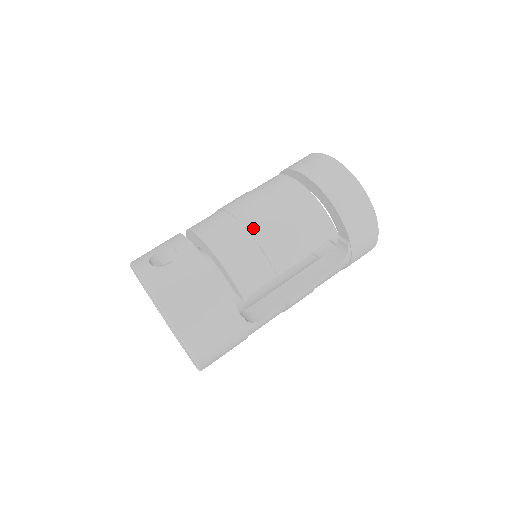
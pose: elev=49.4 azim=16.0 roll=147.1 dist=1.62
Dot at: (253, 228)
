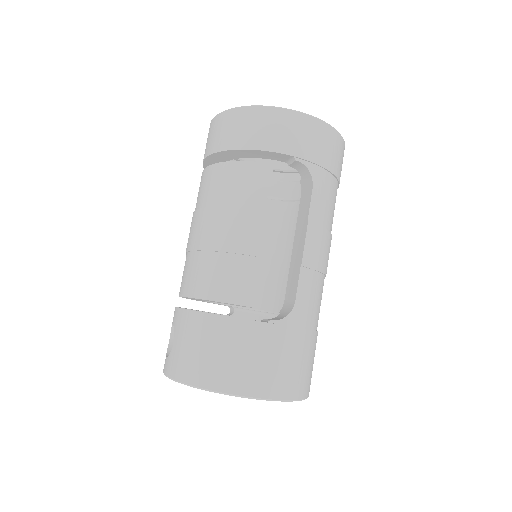
Dot at: (201, 244)
